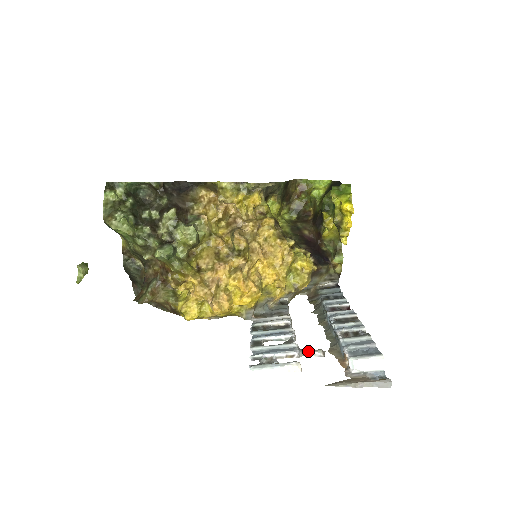
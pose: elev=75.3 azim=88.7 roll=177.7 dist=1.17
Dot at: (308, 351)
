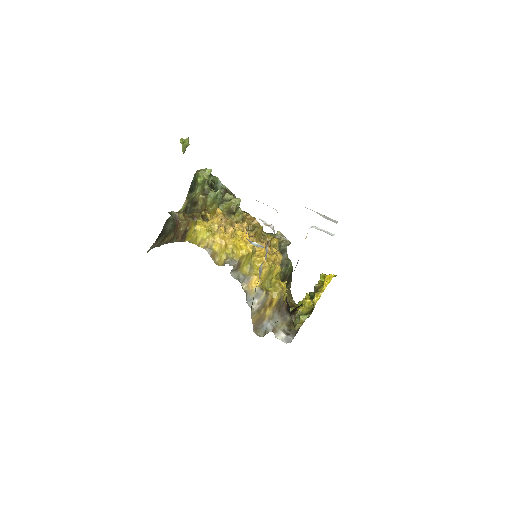
Dot at: occluded
